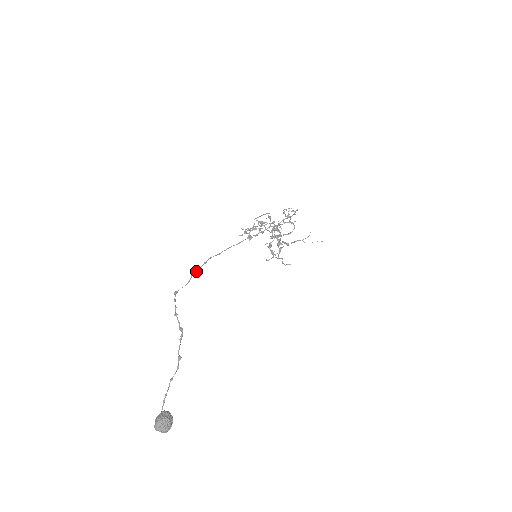
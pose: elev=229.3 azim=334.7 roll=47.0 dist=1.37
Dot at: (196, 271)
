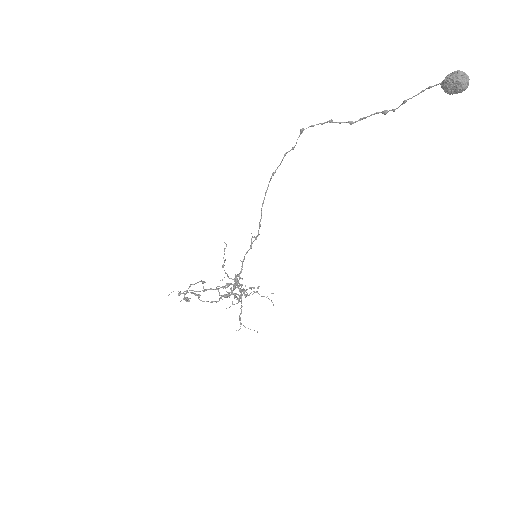
Dot at: (282, 159)
